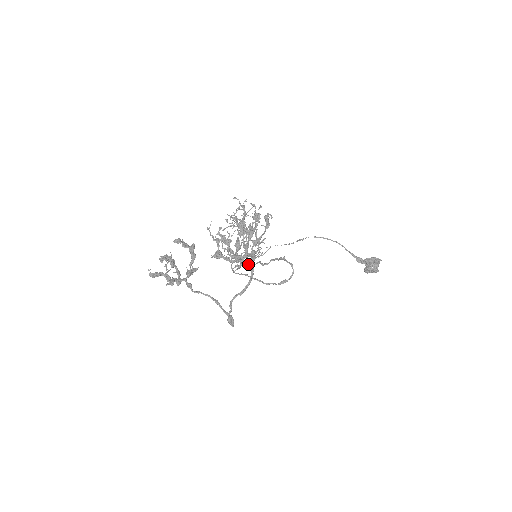
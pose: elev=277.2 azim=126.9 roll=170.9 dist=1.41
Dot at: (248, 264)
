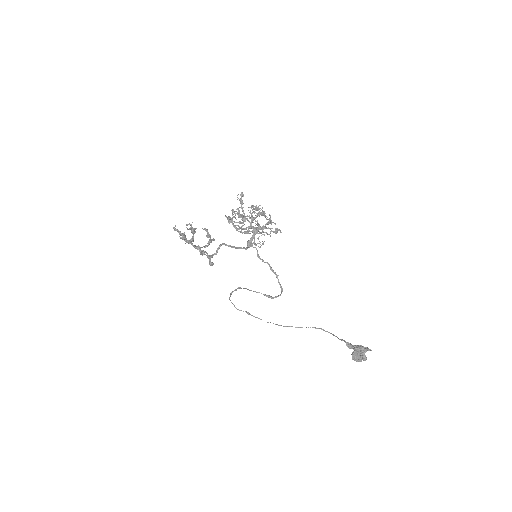
Dot at: (248, 241)
